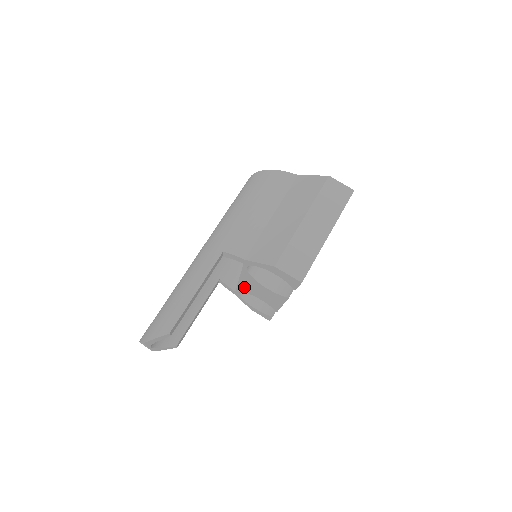
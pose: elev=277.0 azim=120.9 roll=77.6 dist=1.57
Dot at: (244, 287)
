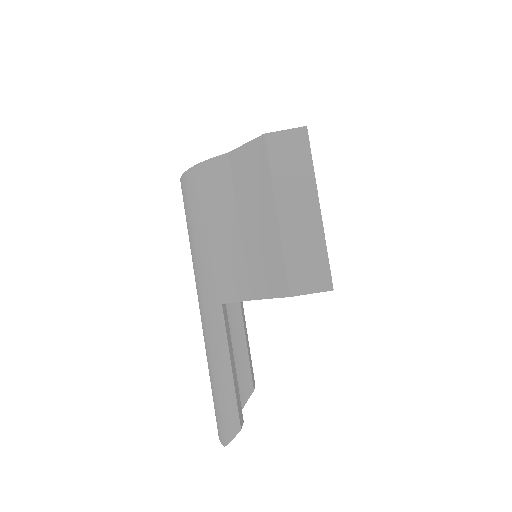
Dot at: occluded
